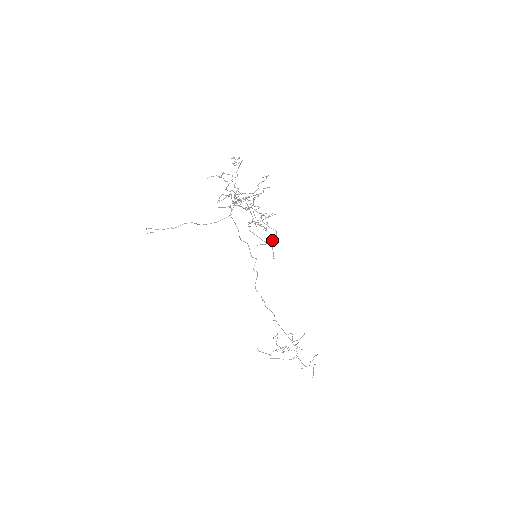
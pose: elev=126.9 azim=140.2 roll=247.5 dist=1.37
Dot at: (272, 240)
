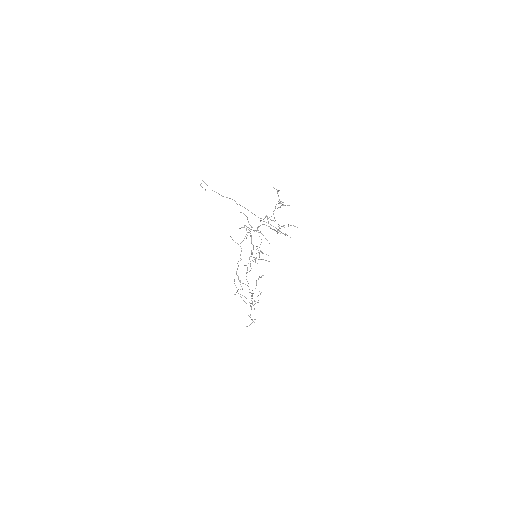
Dot at: occluded
